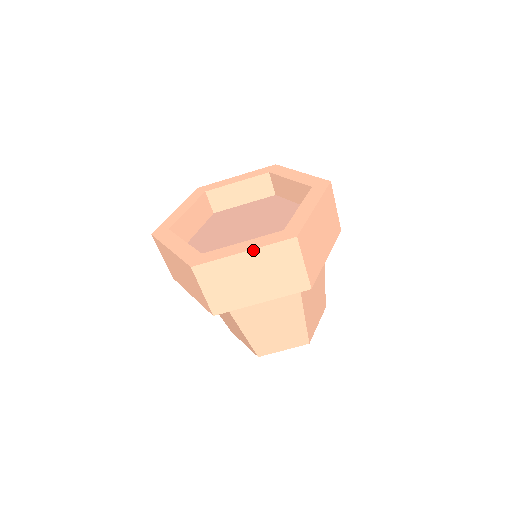
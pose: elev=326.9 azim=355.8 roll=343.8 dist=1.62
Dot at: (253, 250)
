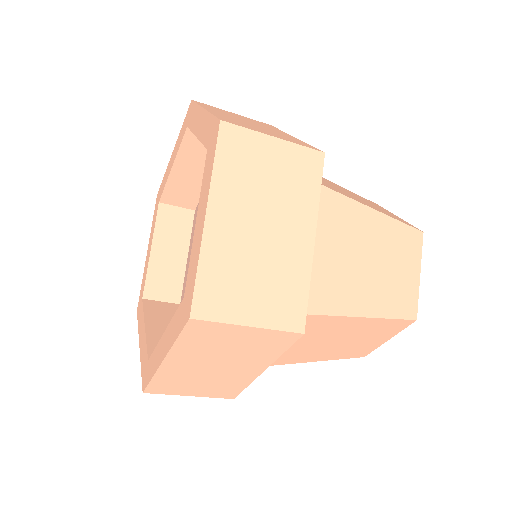
Dot at: (168, 354)
